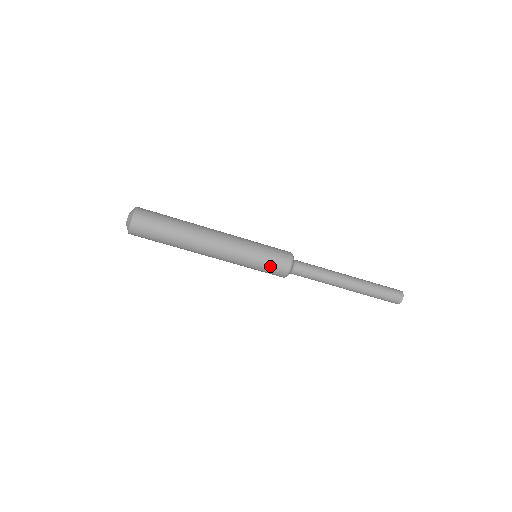
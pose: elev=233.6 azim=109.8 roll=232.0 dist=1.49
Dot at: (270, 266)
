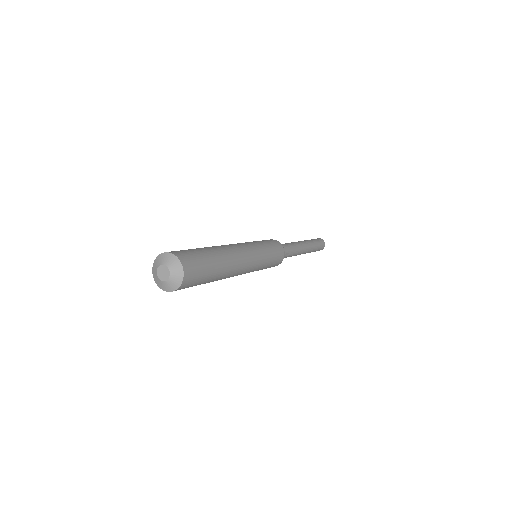
Dot at: (274, 262)
